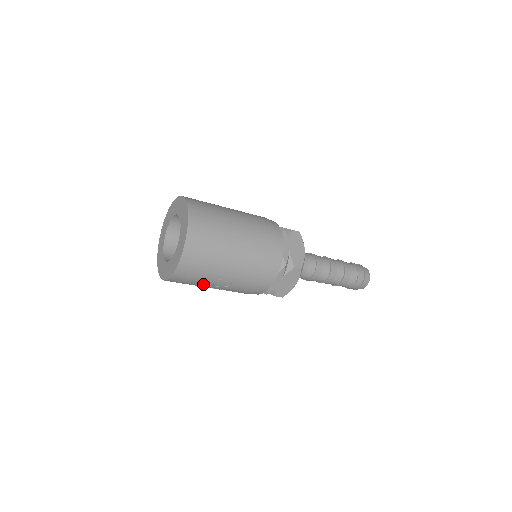
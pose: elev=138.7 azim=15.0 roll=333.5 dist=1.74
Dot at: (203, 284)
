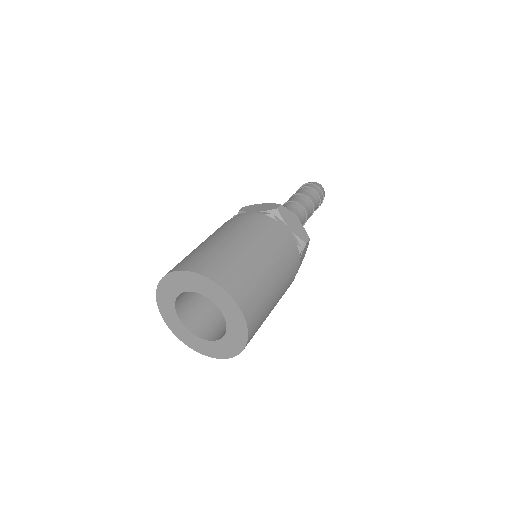
Dot at: occluded
